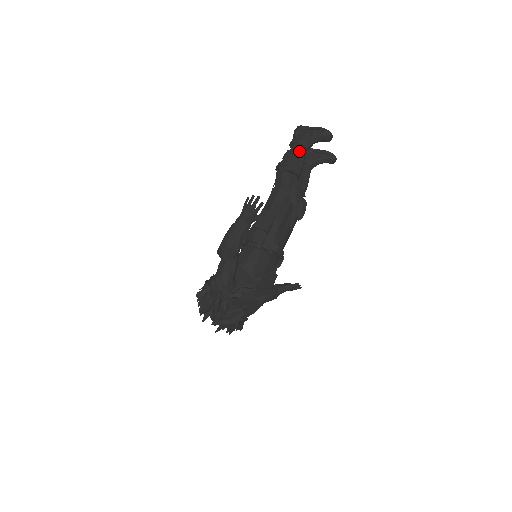
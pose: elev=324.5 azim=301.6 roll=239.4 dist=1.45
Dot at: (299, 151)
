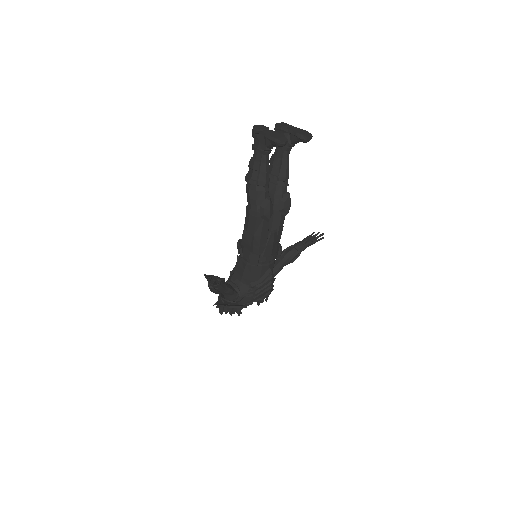
Dot at: (259, 161)
